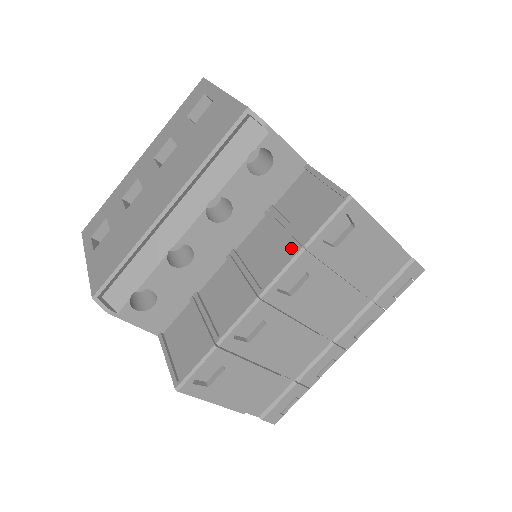
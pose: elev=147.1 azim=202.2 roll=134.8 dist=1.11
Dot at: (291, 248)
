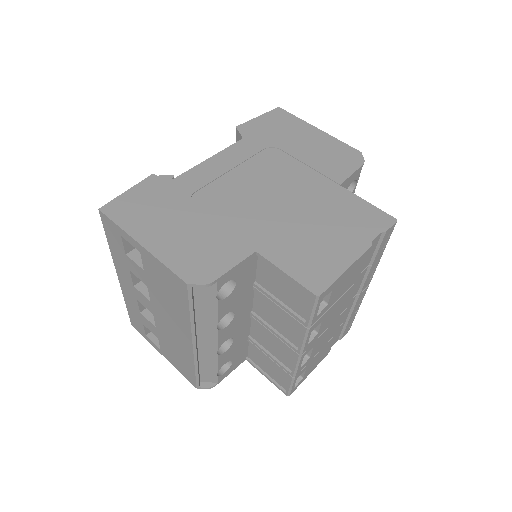
Dot at: (297, 323)
